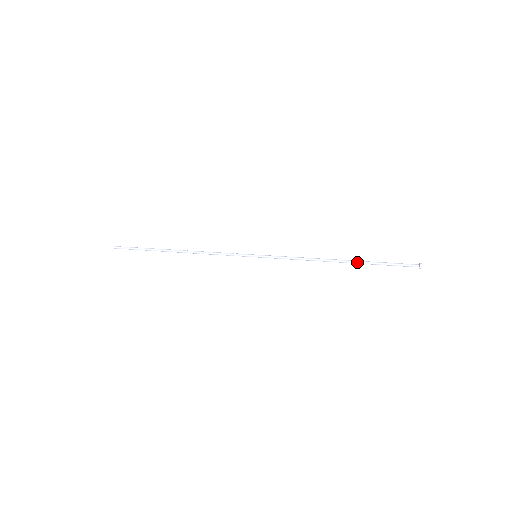
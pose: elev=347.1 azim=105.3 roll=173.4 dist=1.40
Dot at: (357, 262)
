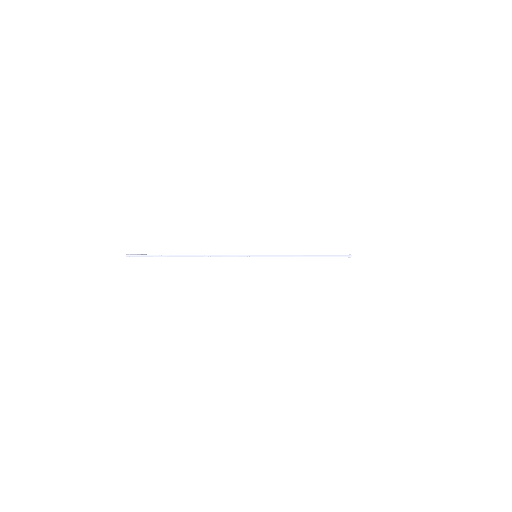
Dot at: (319, 256)
